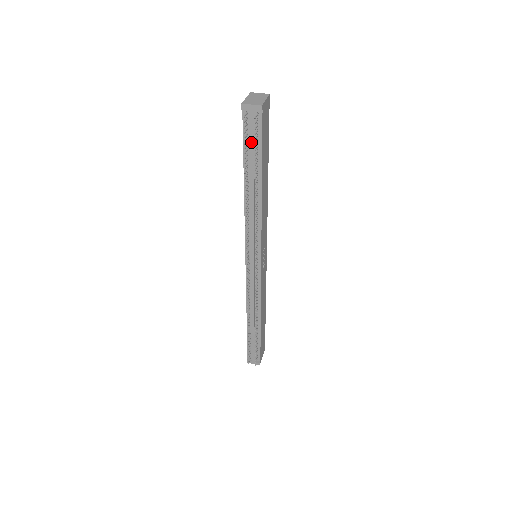
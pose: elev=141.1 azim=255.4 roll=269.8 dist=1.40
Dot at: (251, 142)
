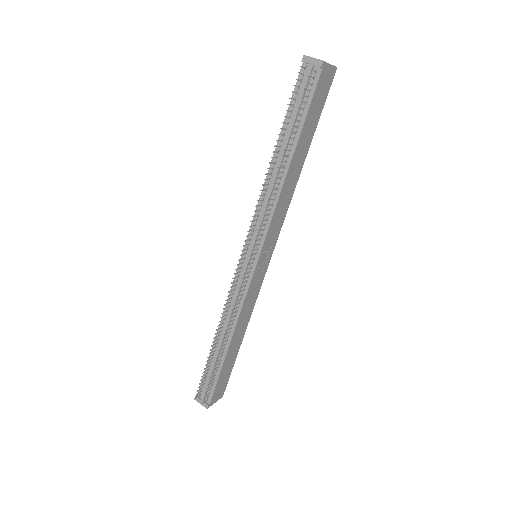
Dot at: (298, 102)
